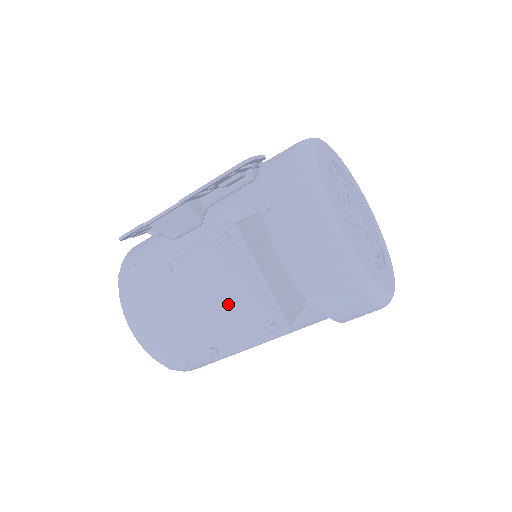
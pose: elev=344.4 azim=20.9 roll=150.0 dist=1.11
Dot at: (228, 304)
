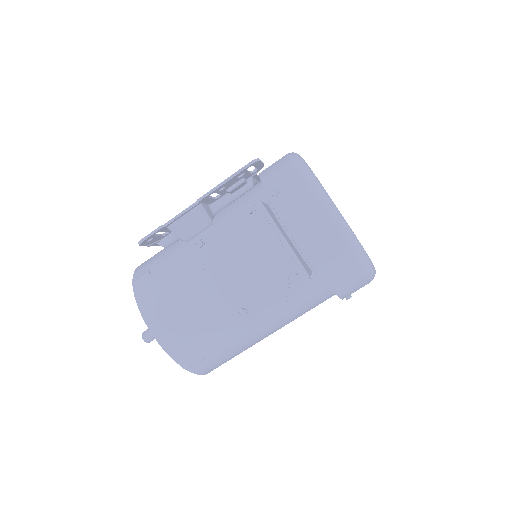
Dot at: (255, 265)
